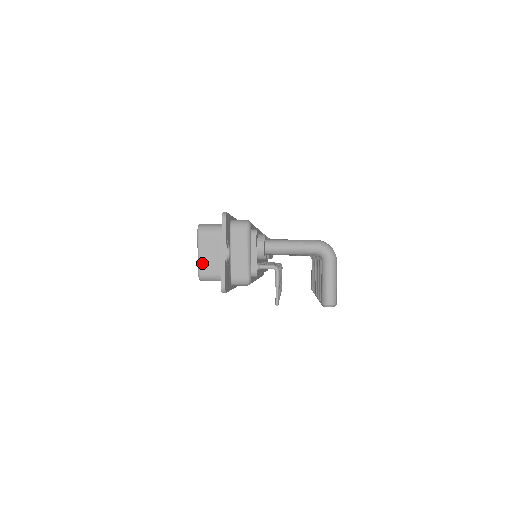
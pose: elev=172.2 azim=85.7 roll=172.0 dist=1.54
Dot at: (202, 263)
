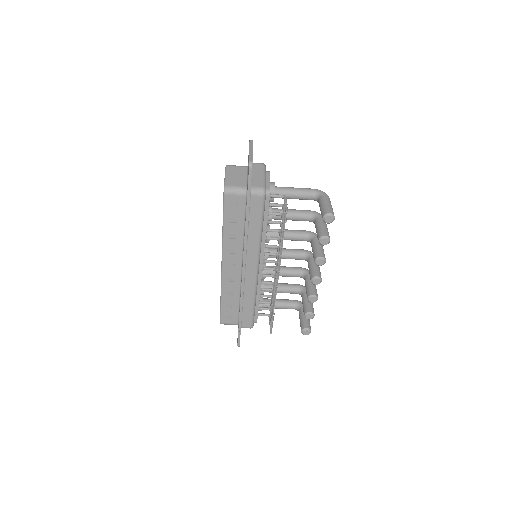
Dot at: (228, 180)
